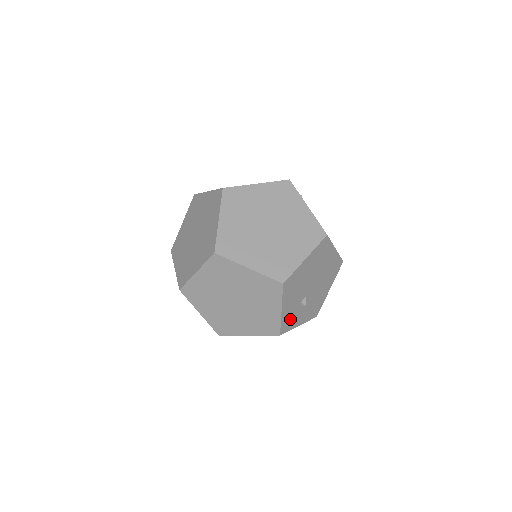
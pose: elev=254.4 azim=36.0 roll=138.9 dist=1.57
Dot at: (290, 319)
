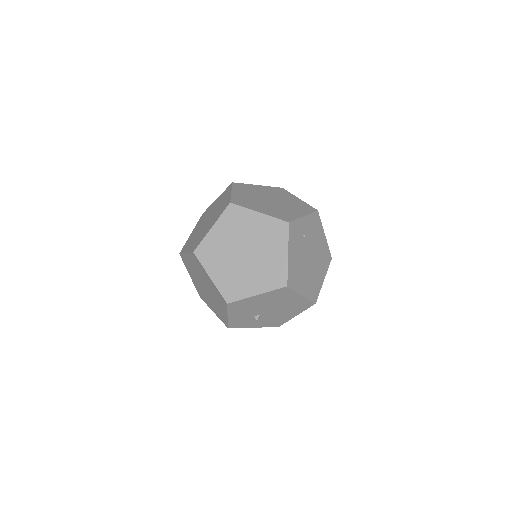
Dot at: (241, 322)
